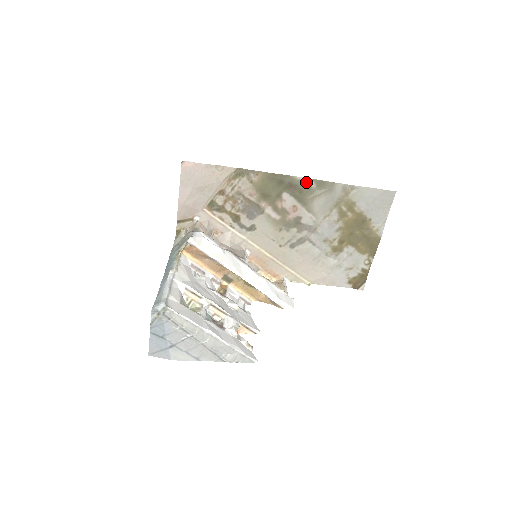
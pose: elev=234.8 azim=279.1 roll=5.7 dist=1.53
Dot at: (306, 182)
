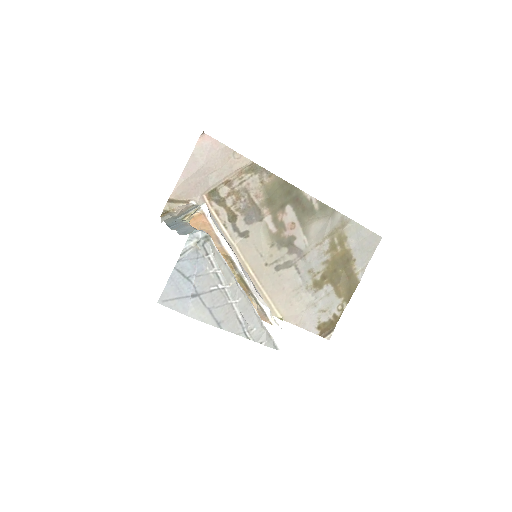
Dot at: (311, 201)
